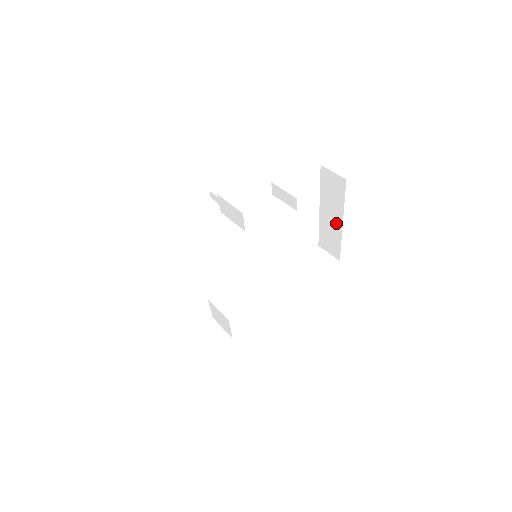
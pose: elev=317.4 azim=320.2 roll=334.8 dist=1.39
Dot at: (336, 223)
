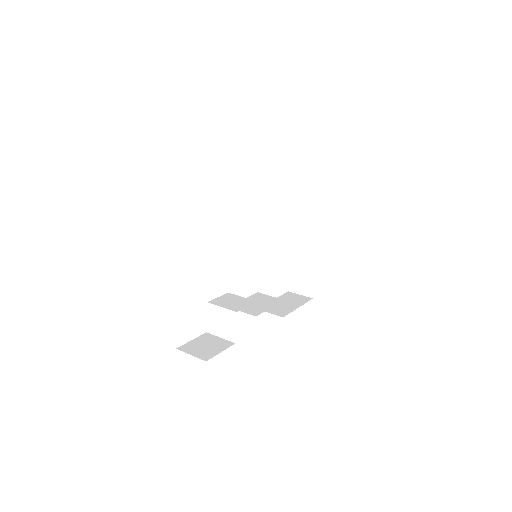
Dot at: (310, 255)
